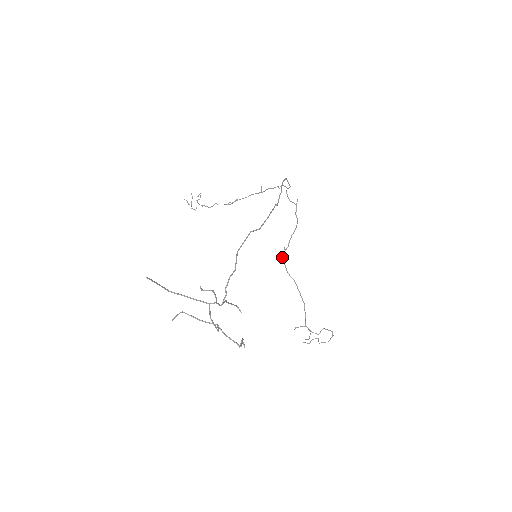
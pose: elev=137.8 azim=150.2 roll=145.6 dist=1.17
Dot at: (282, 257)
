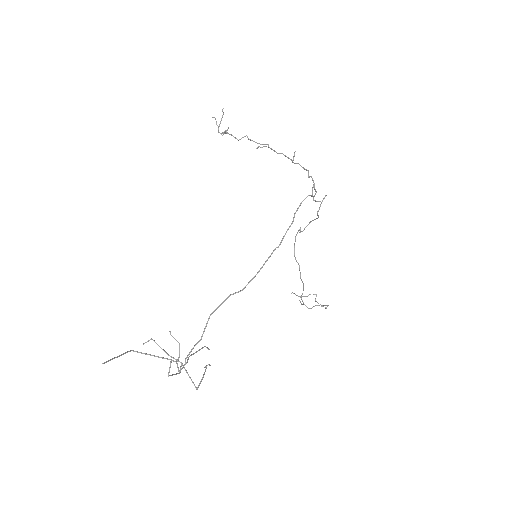
Dot at: (295, 237)
